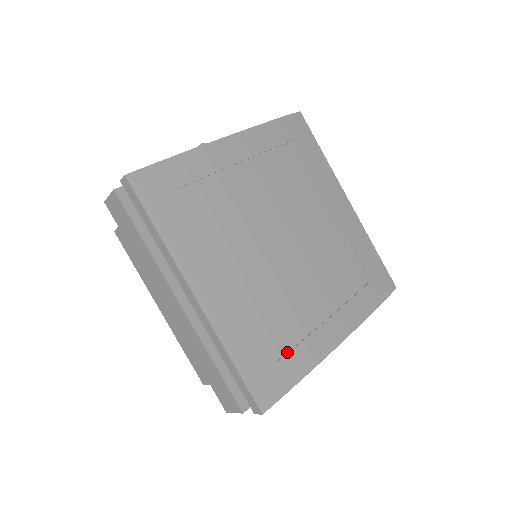
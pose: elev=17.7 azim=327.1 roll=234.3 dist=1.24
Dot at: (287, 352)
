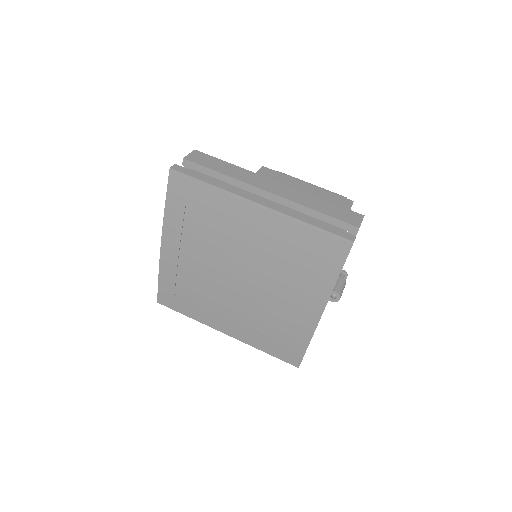
Dot at: (289, 338)
